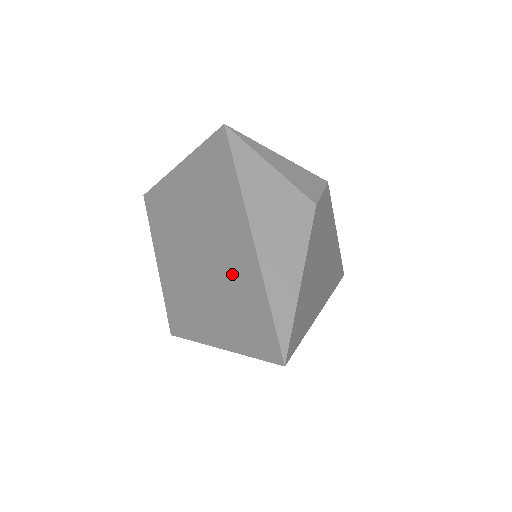
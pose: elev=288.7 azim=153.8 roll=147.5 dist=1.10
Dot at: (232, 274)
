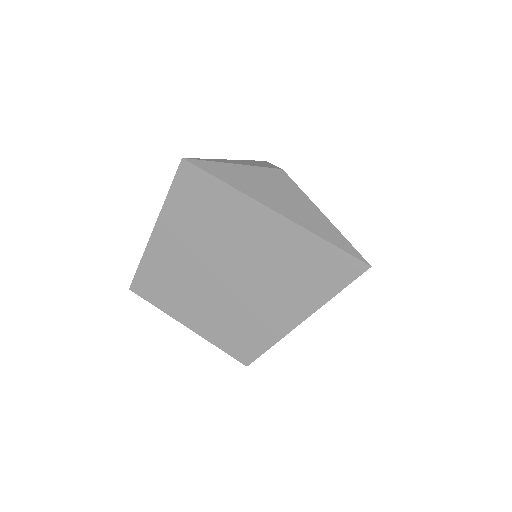
Dot at: (274, 254)
